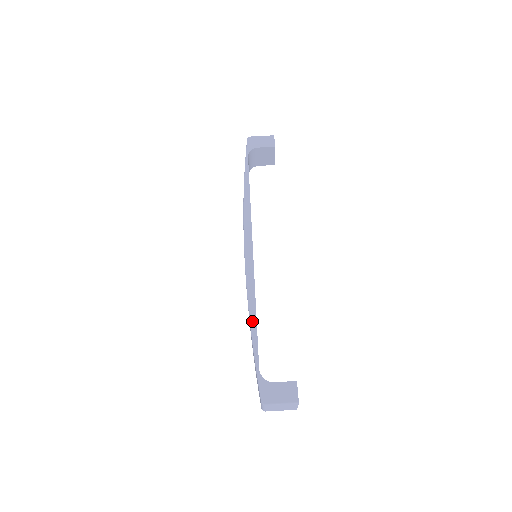
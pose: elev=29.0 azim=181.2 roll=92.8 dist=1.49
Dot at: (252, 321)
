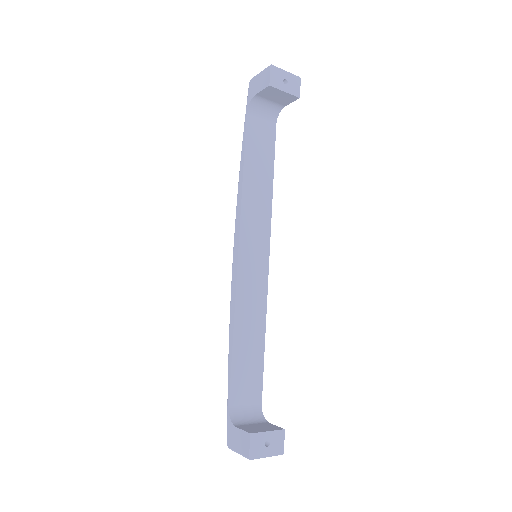
Dot at: (229, 349)
